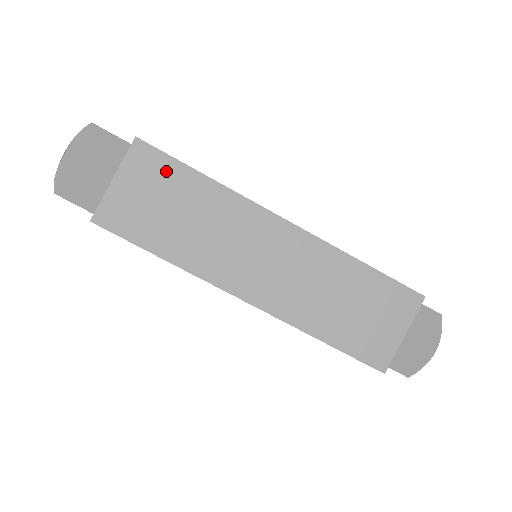
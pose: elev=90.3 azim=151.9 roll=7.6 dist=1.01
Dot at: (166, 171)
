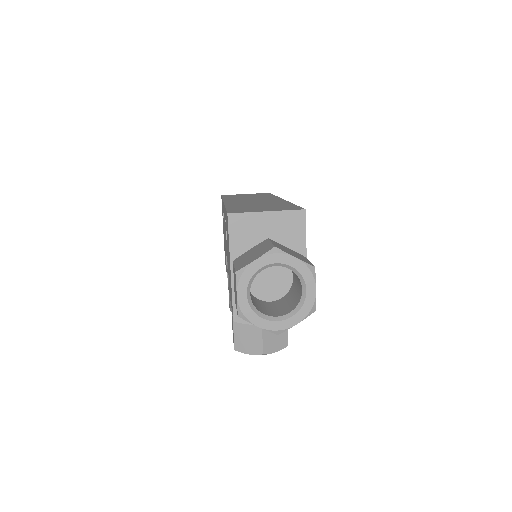
Dot at: occluded
